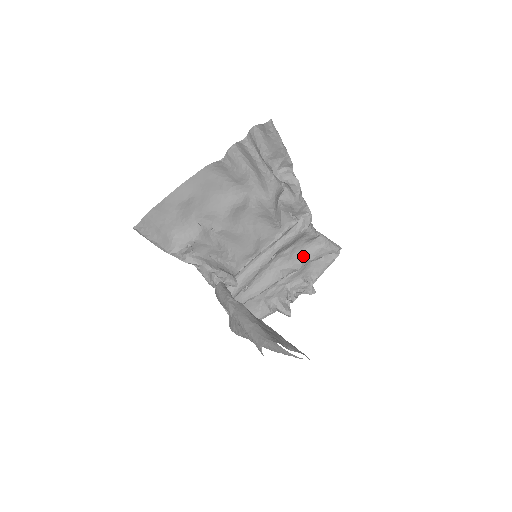
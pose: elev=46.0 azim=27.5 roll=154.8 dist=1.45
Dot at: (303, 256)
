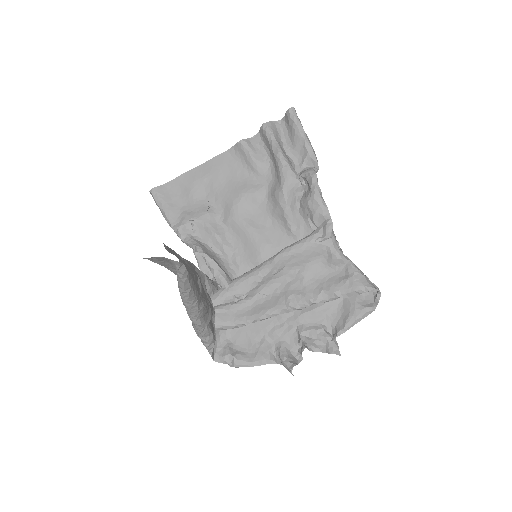
Dot at: (322, 285)
